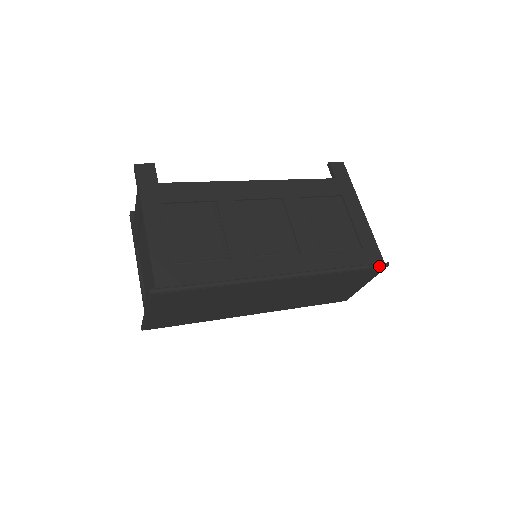
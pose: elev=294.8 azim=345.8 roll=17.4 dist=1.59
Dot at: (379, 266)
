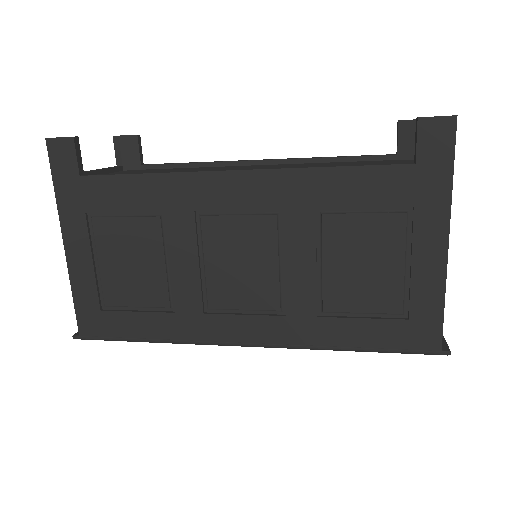
Dot at: (427, 354)
